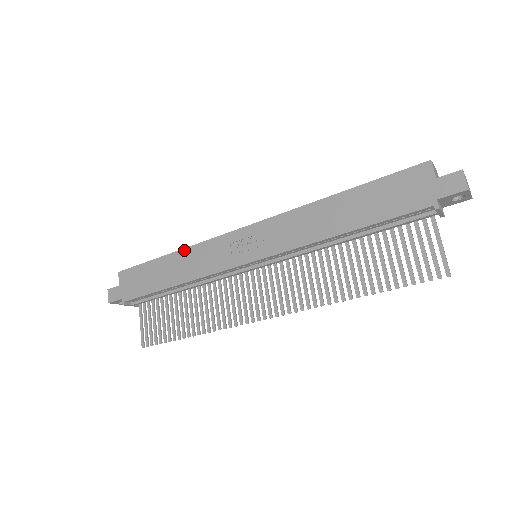
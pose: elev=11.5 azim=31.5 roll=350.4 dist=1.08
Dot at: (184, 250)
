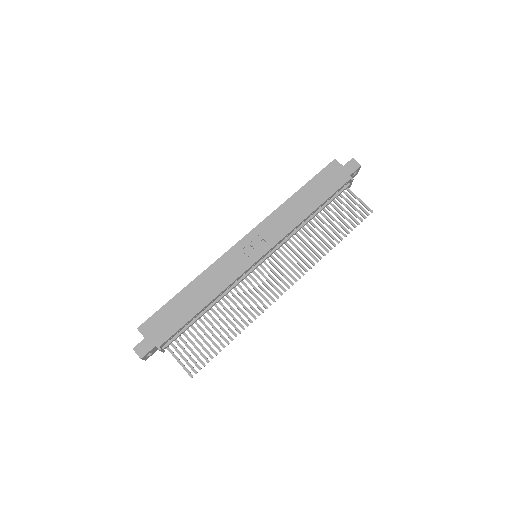
Dot at: (199, 277)
